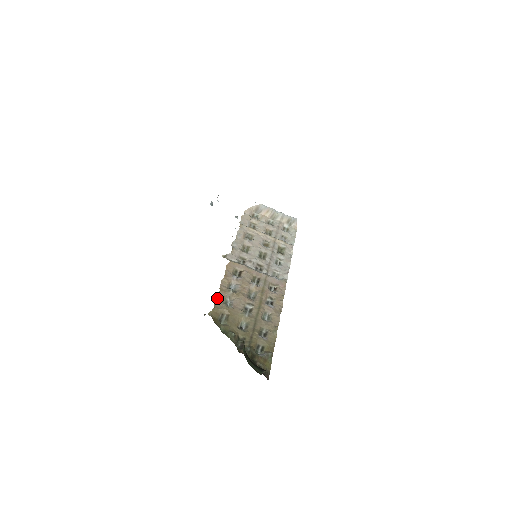
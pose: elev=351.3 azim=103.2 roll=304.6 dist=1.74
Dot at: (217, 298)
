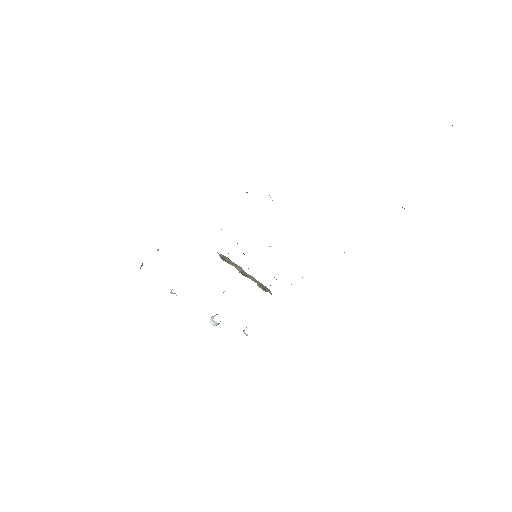
Dot at: occluded
